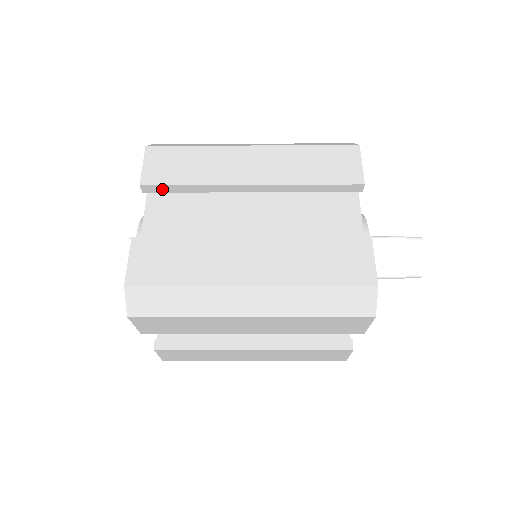
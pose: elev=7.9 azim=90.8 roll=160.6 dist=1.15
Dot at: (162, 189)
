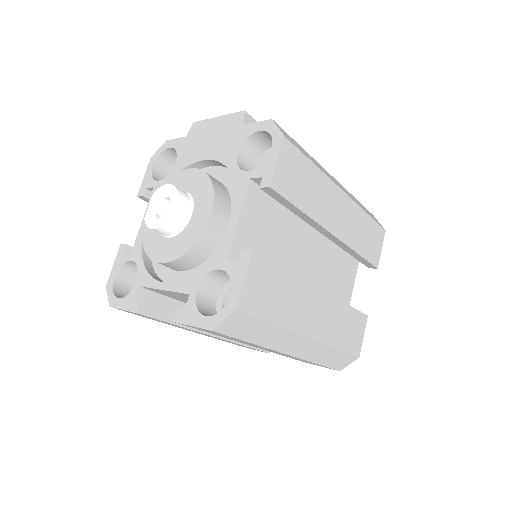
Dot at: (278, 197)
